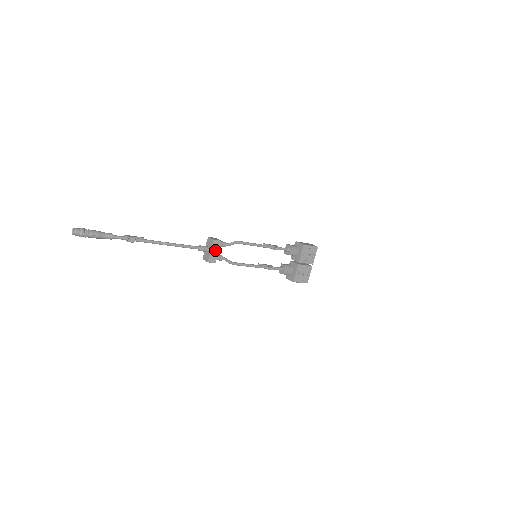
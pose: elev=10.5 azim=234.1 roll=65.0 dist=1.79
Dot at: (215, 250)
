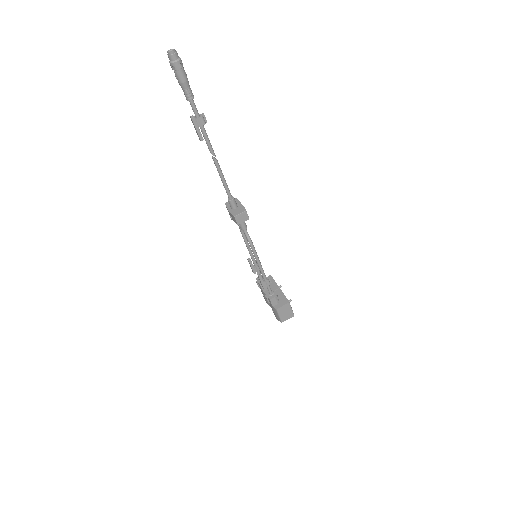
Dot at: occluded
